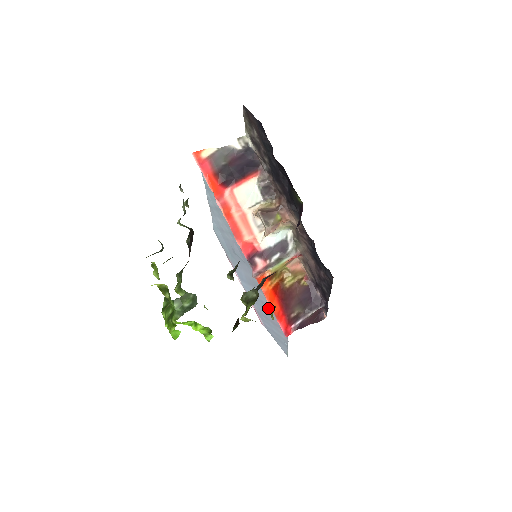
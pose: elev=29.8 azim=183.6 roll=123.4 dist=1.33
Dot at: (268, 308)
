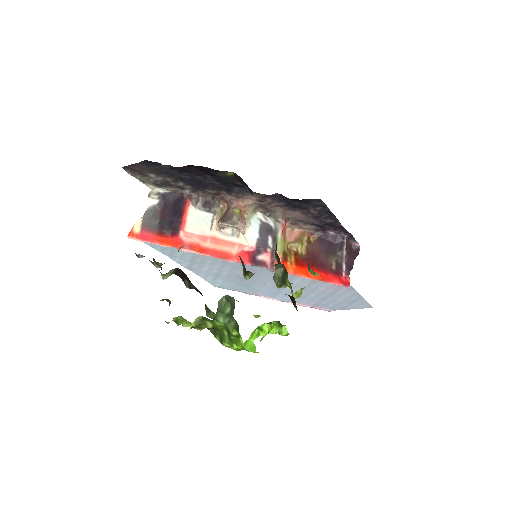
Dot at: (313, 286)
